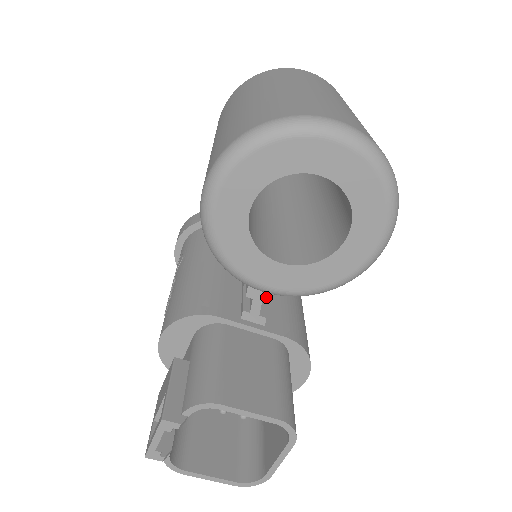
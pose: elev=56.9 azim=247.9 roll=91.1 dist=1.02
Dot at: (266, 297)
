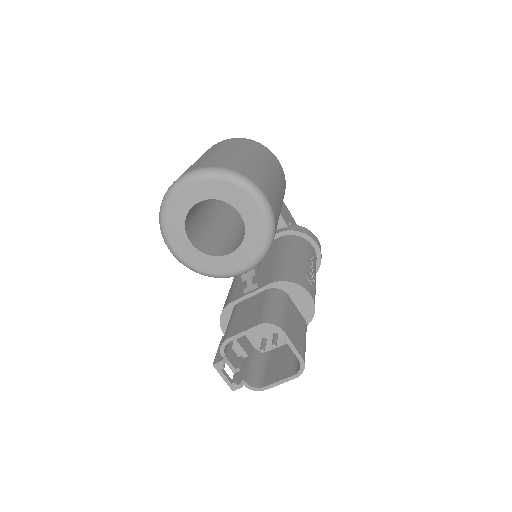
Dot at: (252, 273)
